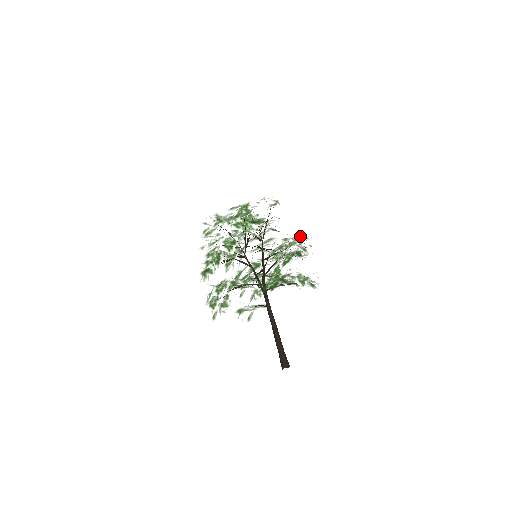
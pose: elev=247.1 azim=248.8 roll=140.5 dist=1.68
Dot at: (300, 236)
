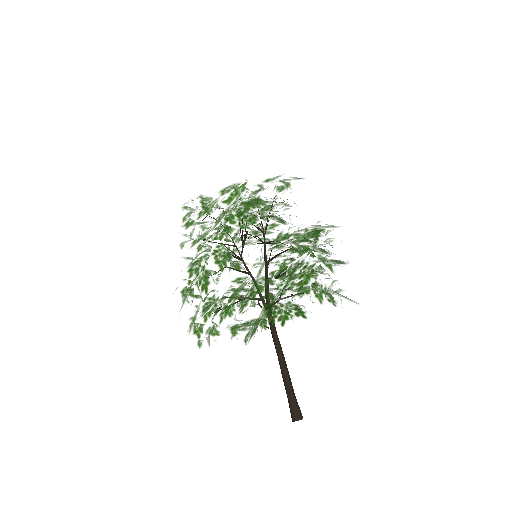
Dot at: occluded
